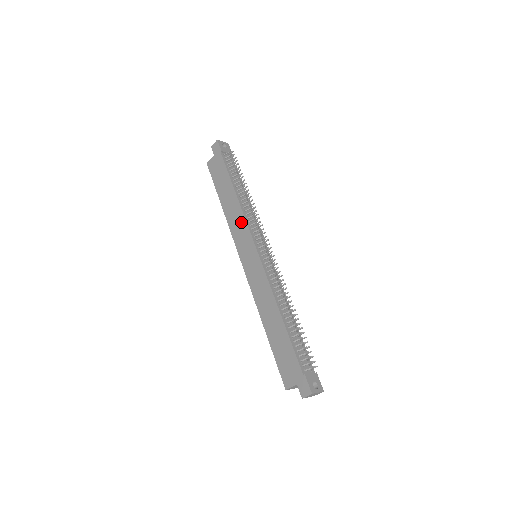
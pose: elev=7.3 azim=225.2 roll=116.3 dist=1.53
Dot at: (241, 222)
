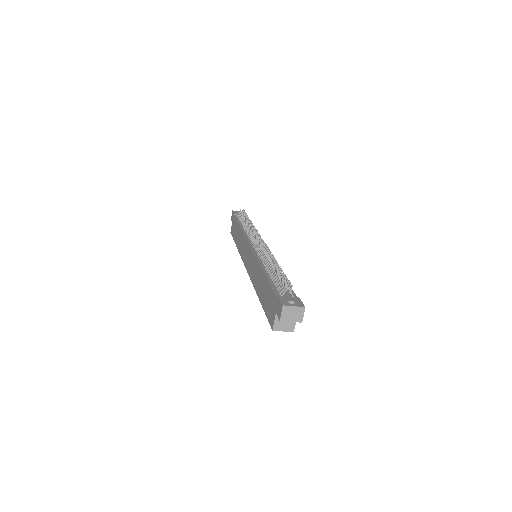
Dot at: (243, 240)
